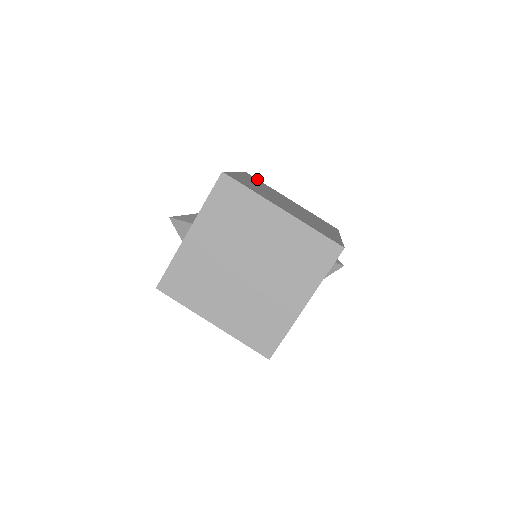
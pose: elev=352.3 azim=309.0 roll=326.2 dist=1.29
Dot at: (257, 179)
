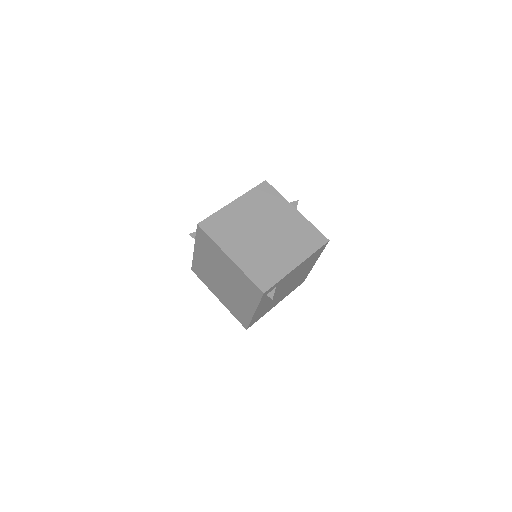
Dot at: (273, 188)
